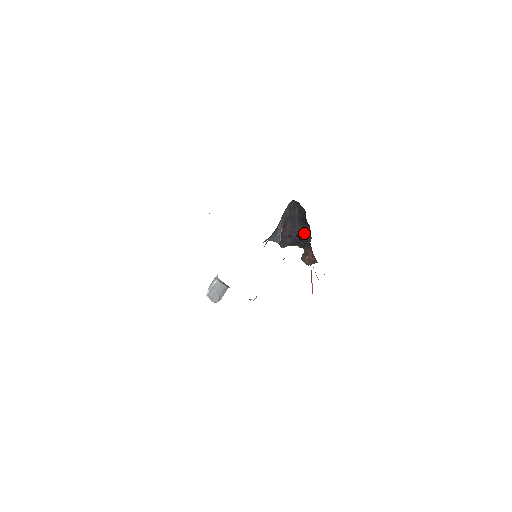
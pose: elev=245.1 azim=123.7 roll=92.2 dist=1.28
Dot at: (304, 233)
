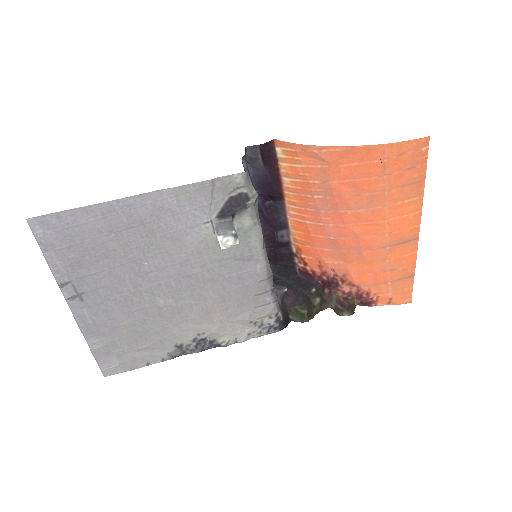
Dot at: (303, 281)
